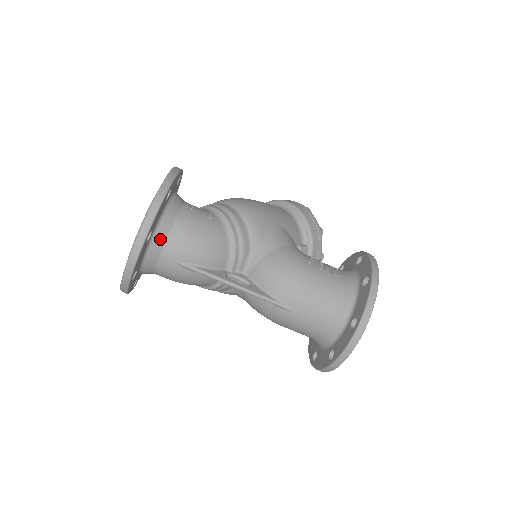
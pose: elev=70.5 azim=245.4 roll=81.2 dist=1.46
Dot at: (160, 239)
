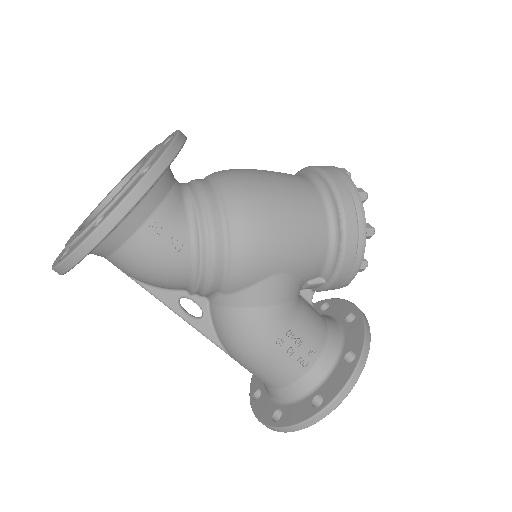
Dot at: (100, 253)
